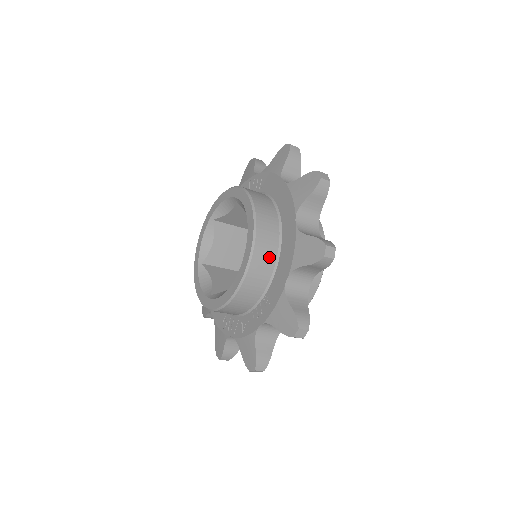
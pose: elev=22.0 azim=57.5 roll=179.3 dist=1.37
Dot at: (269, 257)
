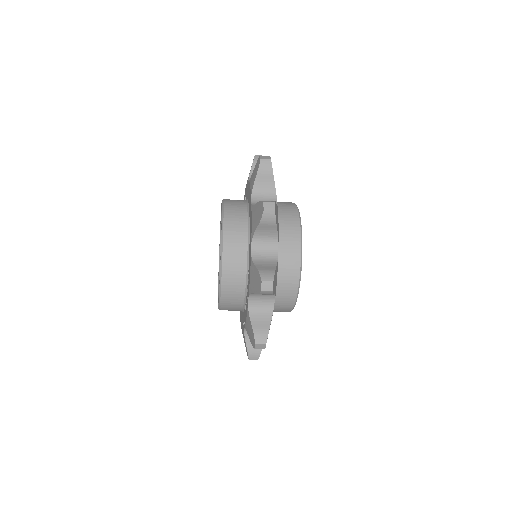
Dot at: (240, 238)
